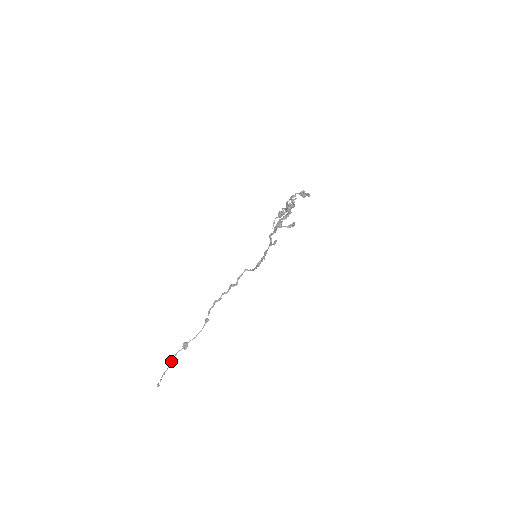
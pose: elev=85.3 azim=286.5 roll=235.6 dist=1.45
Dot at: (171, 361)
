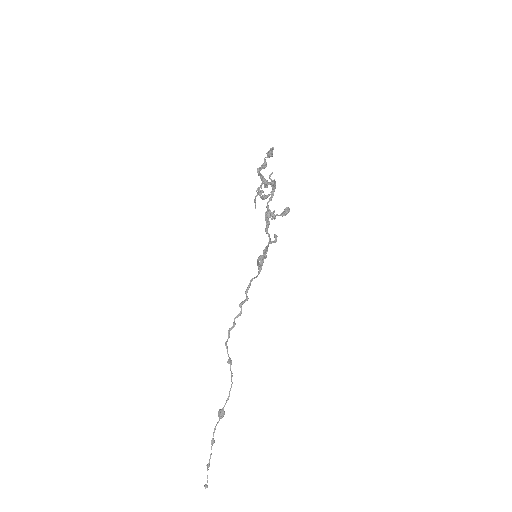
Dot at: (211, 442)
